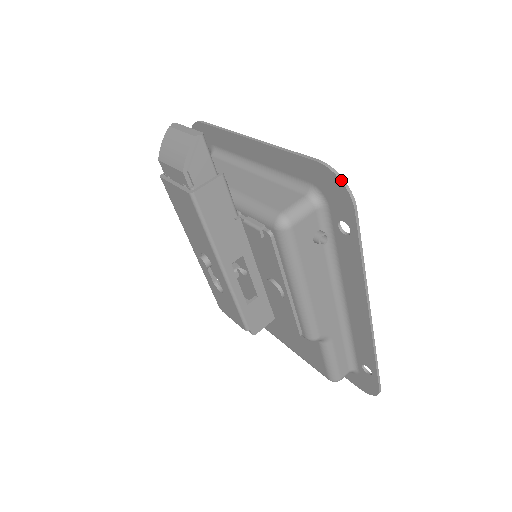
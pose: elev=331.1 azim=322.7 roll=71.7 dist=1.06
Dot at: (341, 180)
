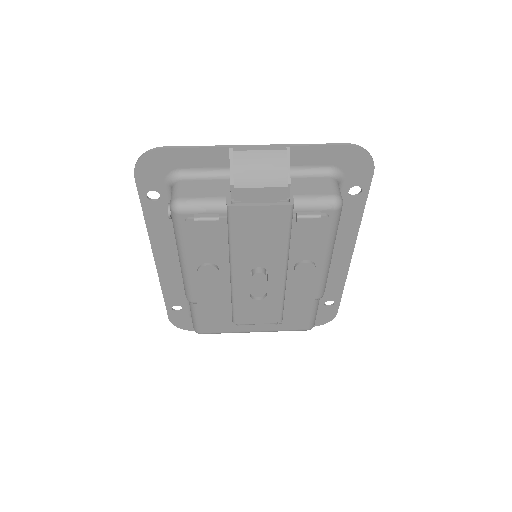
Dot at: (368, 153)
